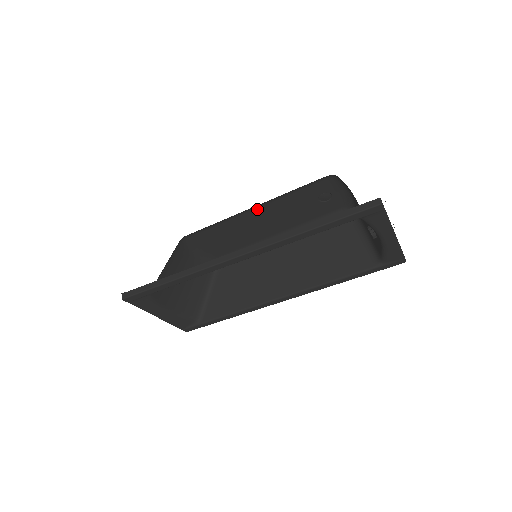
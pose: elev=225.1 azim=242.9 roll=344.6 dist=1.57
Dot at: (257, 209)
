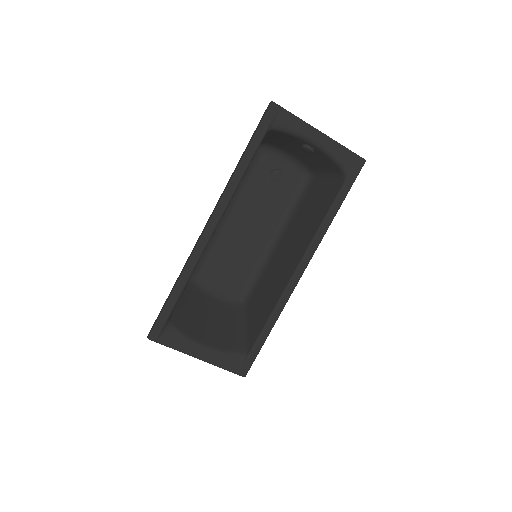
Dot at: (231, 216)
